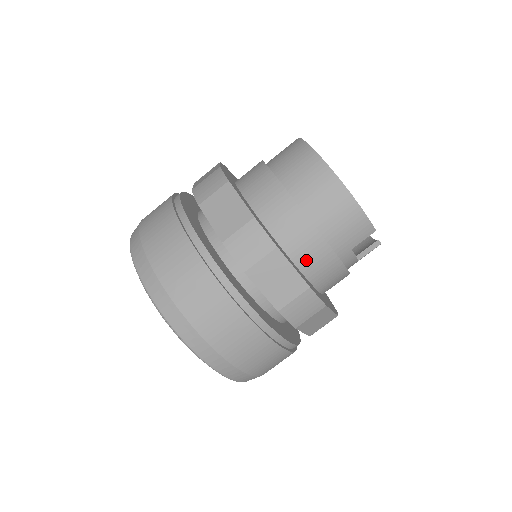
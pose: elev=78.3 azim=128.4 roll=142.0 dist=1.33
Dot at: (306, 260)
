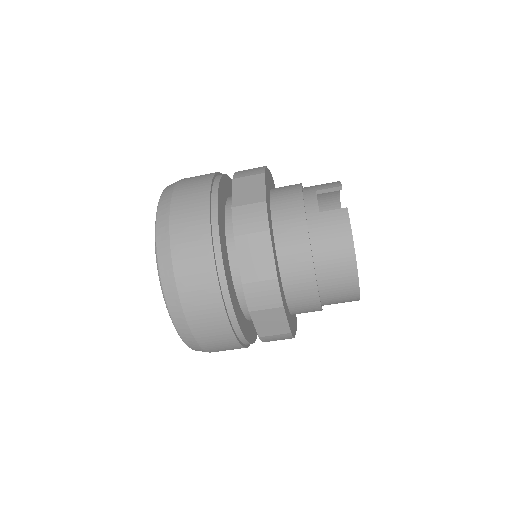
Dot at: occluded
